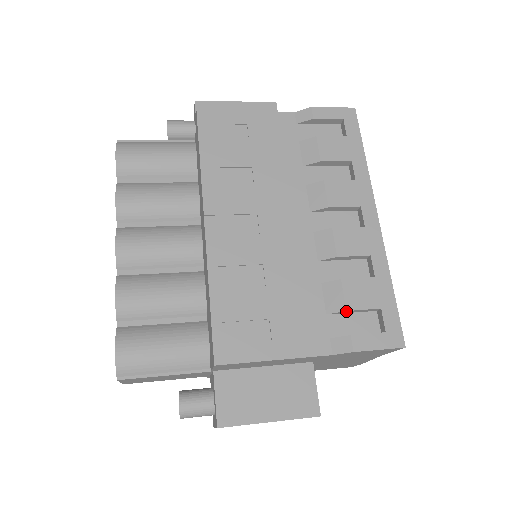
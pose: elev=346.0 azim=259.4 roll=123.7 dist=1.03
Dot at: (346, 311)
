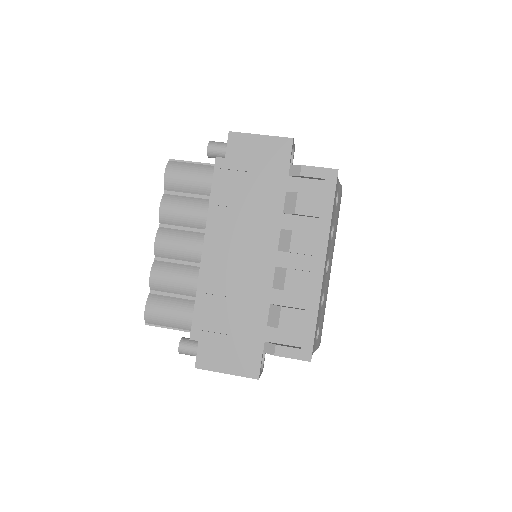
Dot at: (279, 328)
